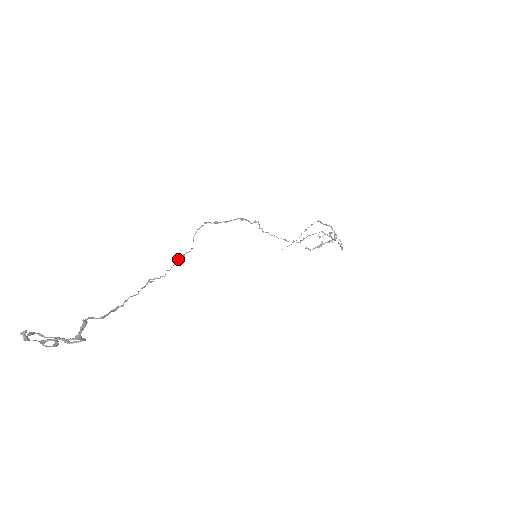
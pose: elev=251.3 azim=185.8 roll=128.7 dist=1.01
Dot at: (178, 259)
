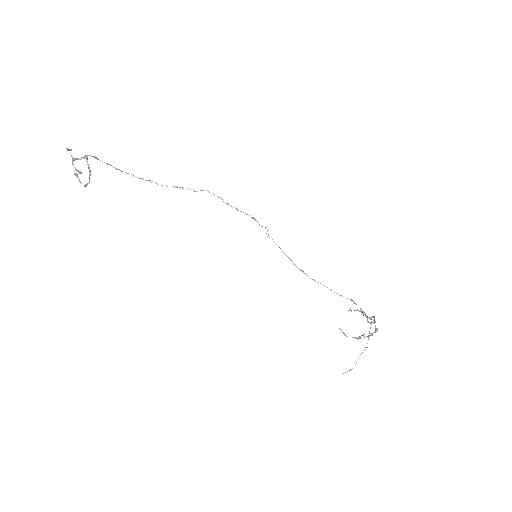
Dot at: occluded
